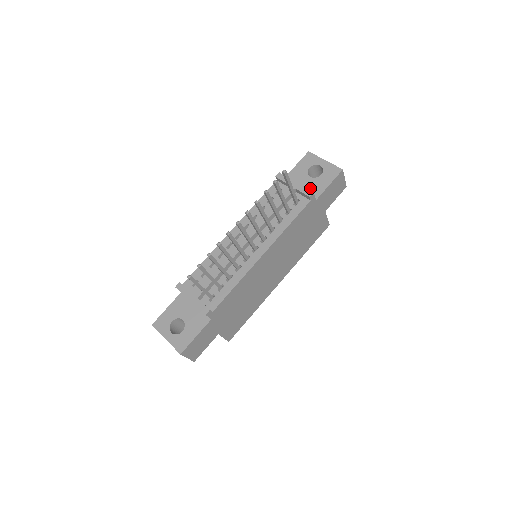
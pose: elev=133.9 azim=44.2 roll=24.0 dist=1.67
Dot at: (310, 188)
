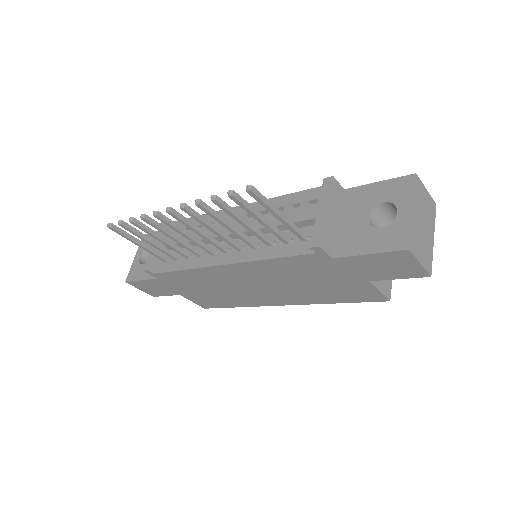
Dot at: (348, 234)
